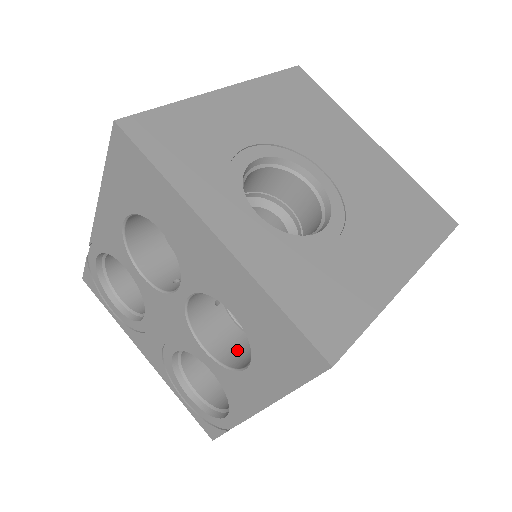
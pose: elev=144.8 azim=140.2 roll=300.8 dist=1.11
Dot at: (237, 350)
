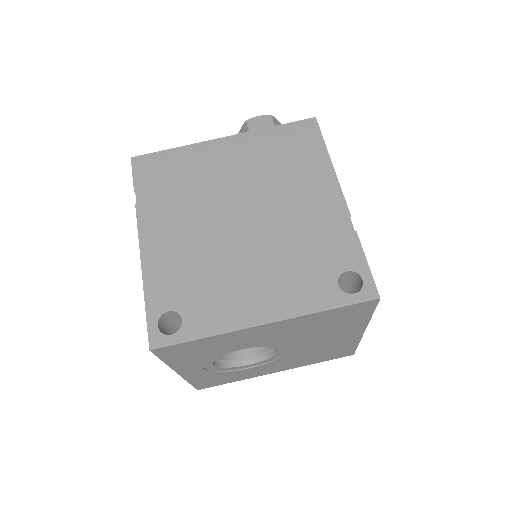
Dot at: occluded
